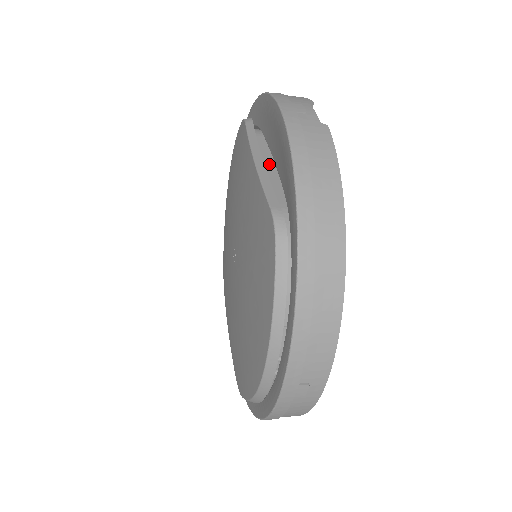
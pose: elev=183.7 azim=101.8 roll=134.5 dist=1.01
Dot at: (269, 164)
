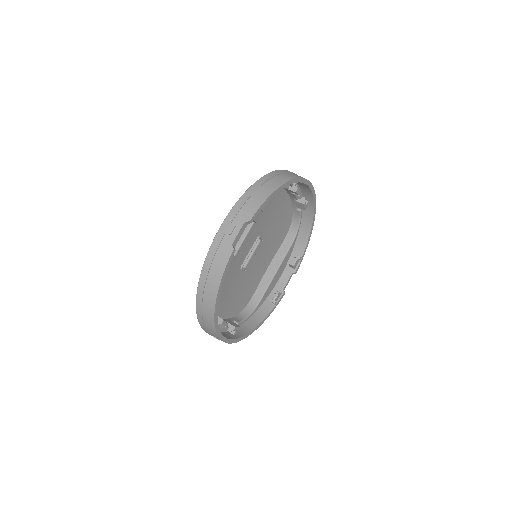
Dot at: occluded
